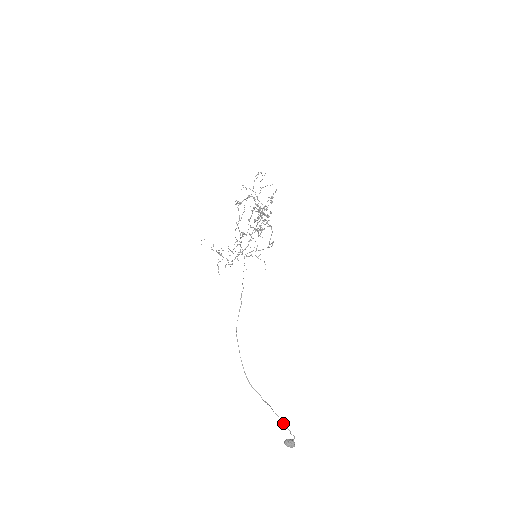
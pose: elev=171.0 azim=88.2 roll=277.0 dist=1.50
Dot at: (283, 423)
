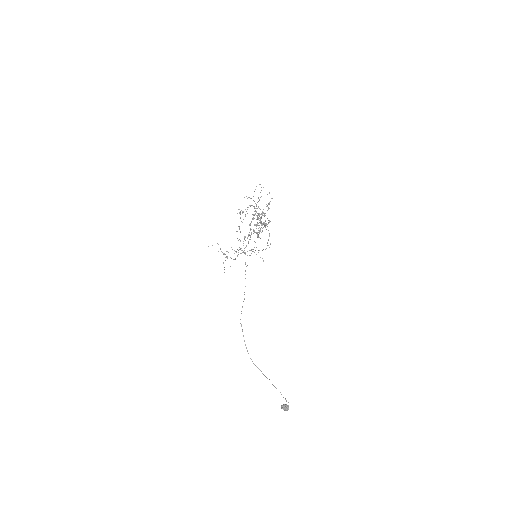
Dot at: (281, 394)
